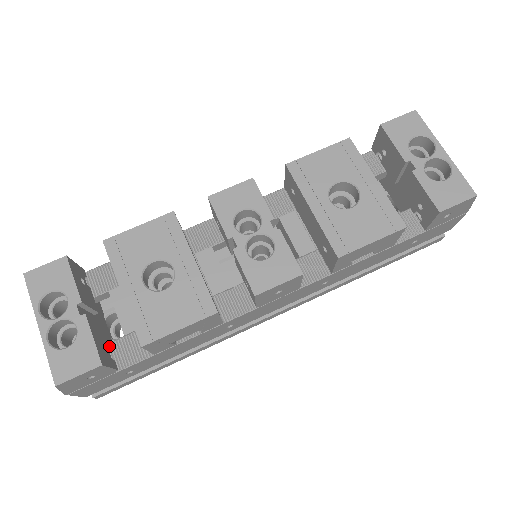
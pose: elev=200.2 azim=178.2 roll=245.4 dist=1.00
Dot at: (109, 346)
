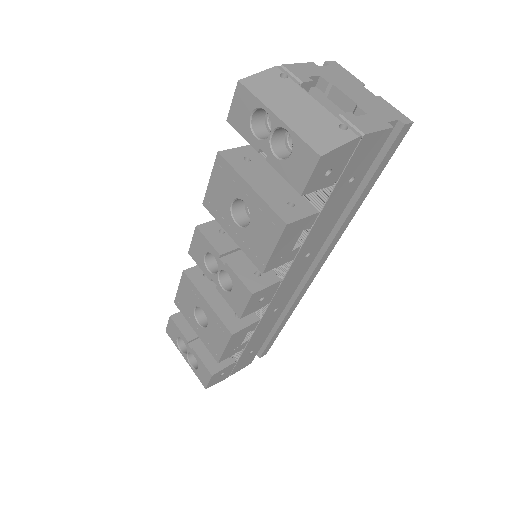
Dot at: occluded
